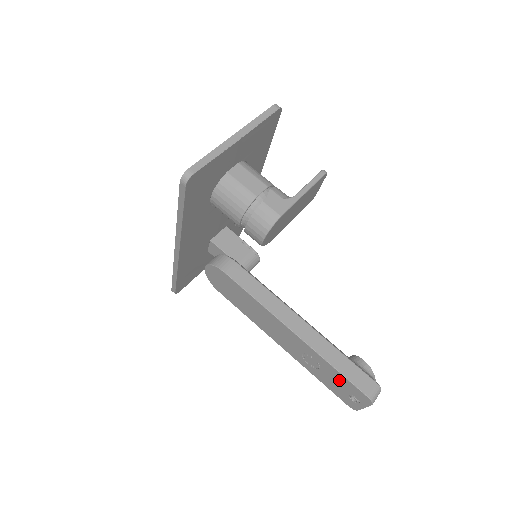
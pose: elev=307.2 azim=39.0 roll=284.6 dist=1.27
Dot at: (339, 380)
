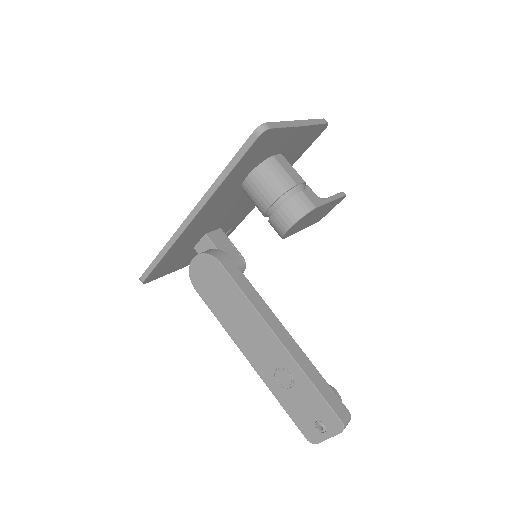
Dot at: (312, 401)
